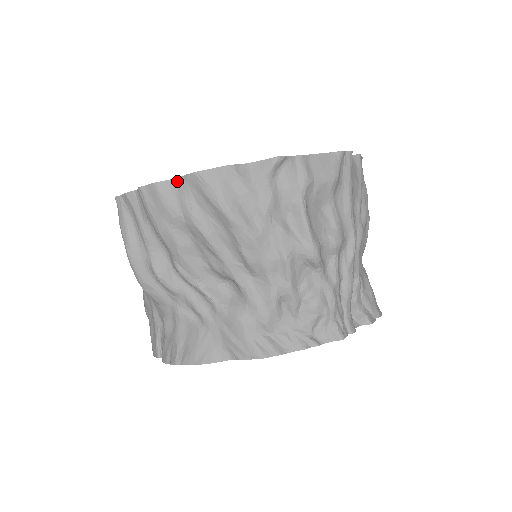
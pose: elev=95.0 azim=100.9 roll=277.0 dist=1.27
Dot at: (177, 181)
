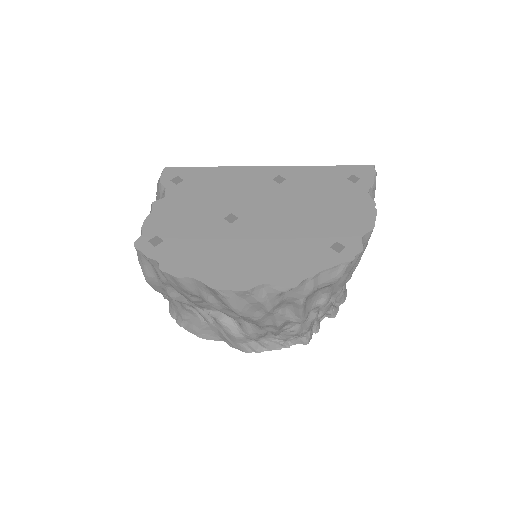
Dot at: (197, 281)
